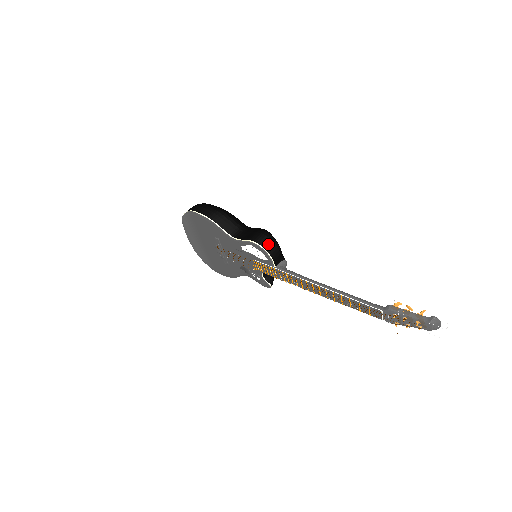
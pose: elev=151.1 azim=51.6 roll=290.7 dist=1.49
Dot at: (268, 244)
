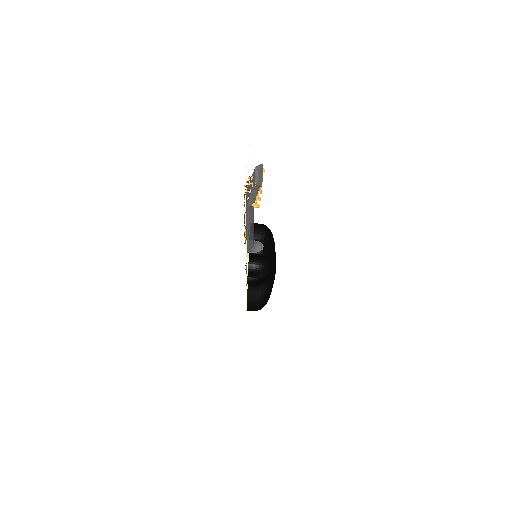
Dot at: (257, 224)
